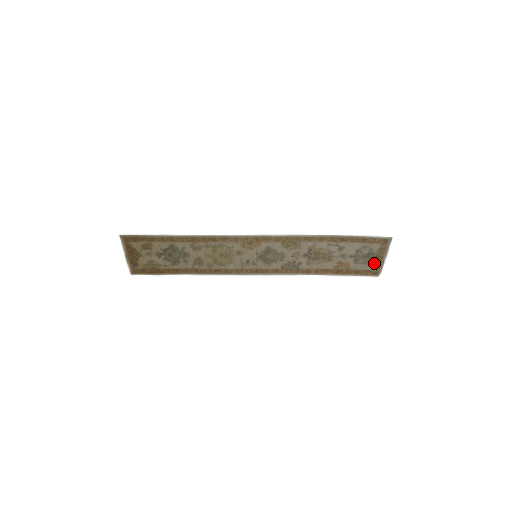
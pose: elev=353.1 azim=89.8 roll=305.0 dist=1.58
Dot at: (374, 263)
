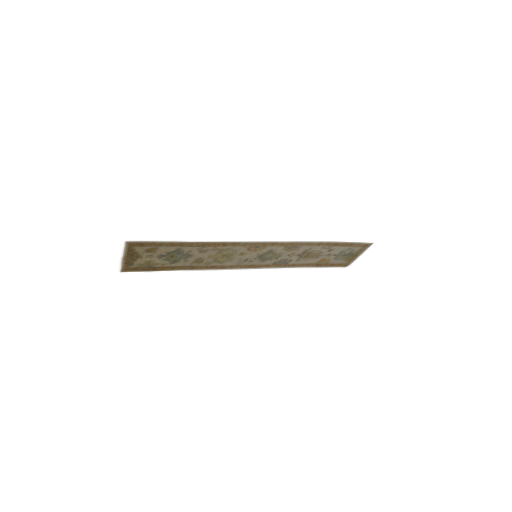
Dot at: (349, 259)
